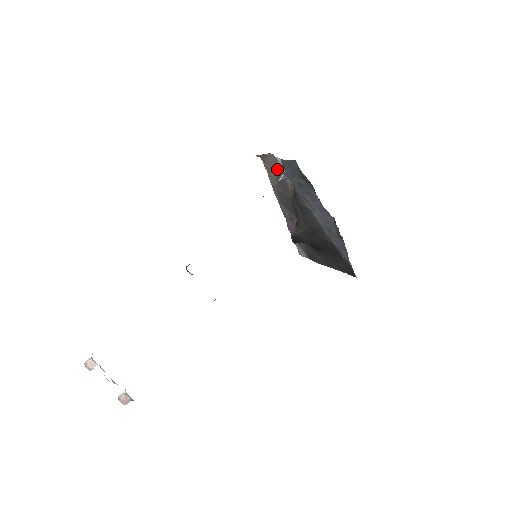
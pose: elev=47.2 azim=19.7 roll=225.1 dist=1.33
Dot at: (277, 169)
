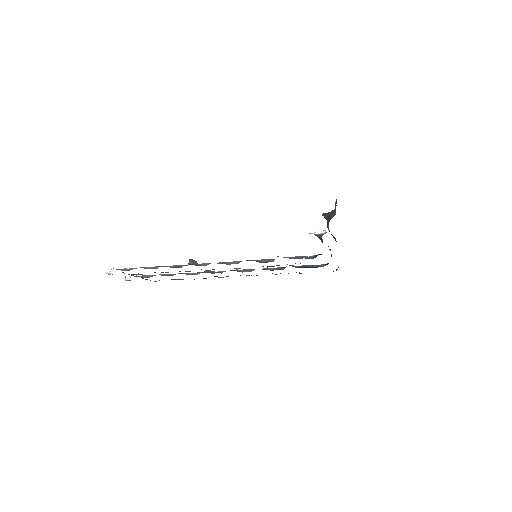
Dot at: occluded
